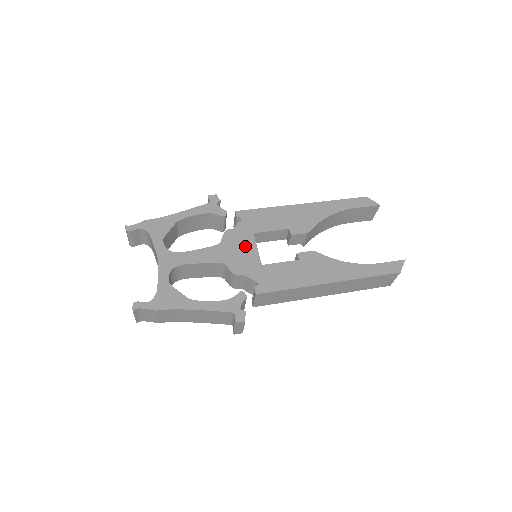
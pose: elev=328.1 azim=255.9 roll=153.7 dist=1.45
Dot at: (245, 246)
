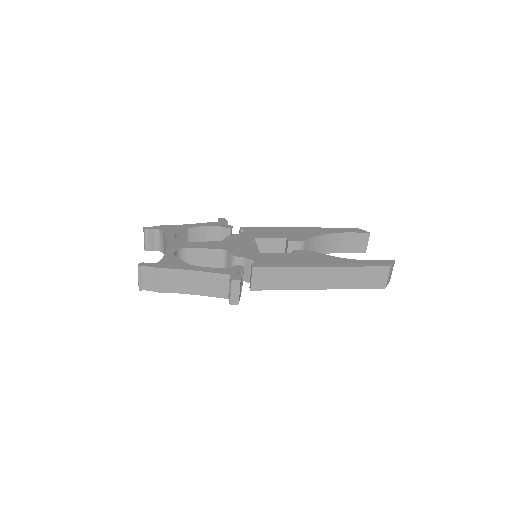
Dot at: (246, 243)
